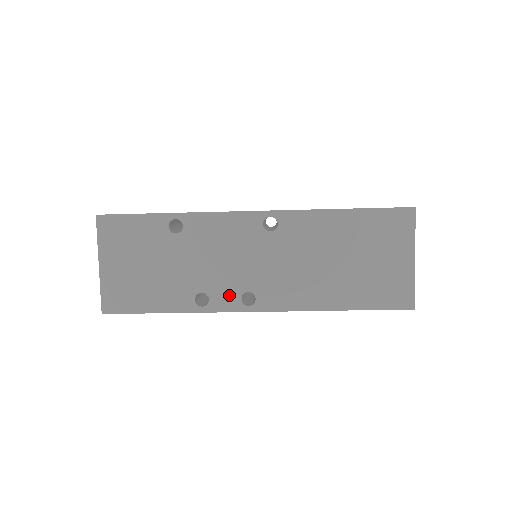
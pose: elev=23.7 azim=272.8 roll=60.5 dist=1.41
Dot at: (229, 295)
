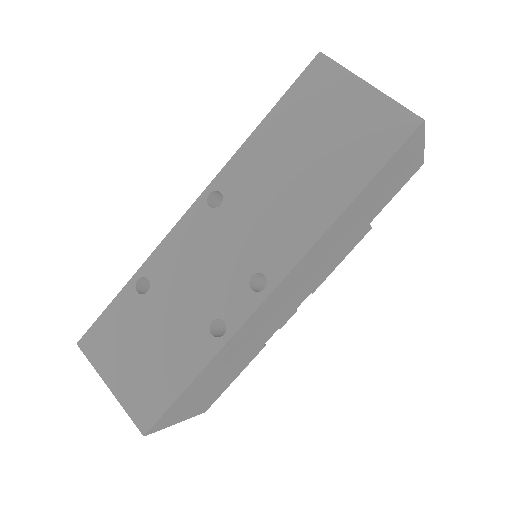
Dot at: (237, 298)
